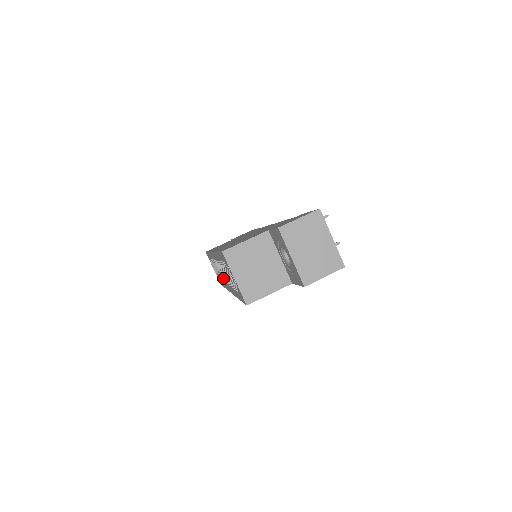
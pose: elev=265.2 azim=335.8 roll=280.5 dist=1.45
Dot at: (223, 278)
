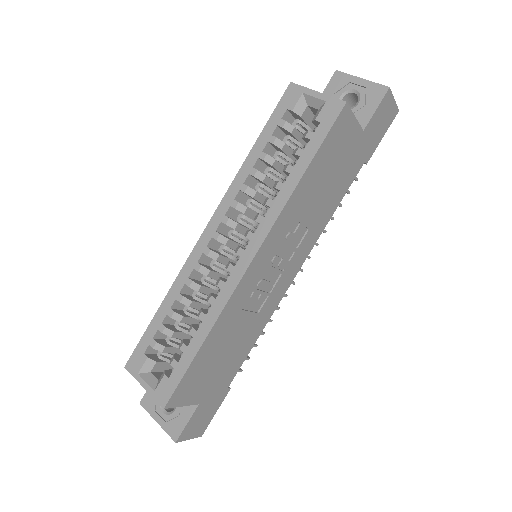
Dot at: (220, 279)
